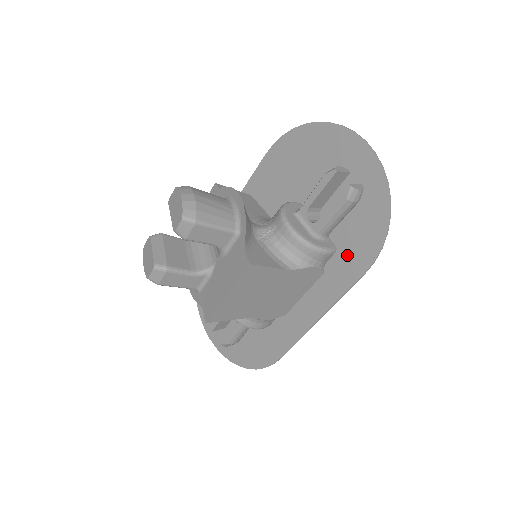
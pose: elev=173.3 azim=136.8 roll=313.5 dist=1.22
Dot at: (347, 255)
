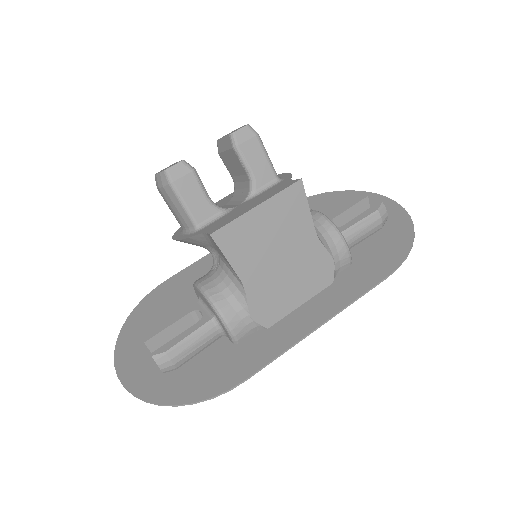
Dot at: (365, 266)
